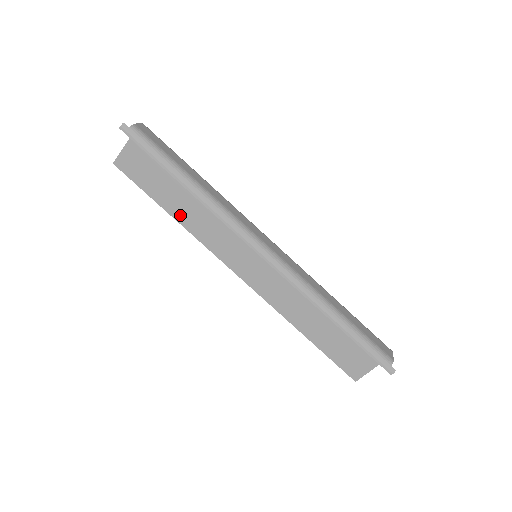
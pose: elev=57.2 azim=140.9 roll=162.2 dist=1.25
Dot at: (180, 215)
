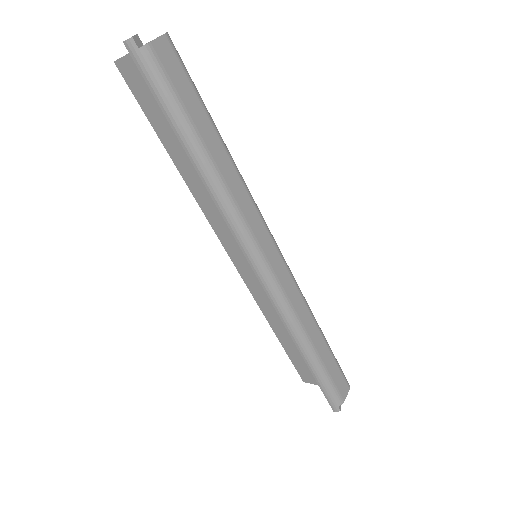
Dot at: (185, 169)
